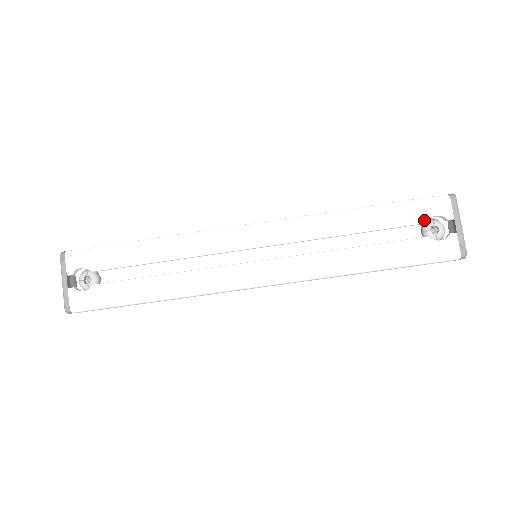
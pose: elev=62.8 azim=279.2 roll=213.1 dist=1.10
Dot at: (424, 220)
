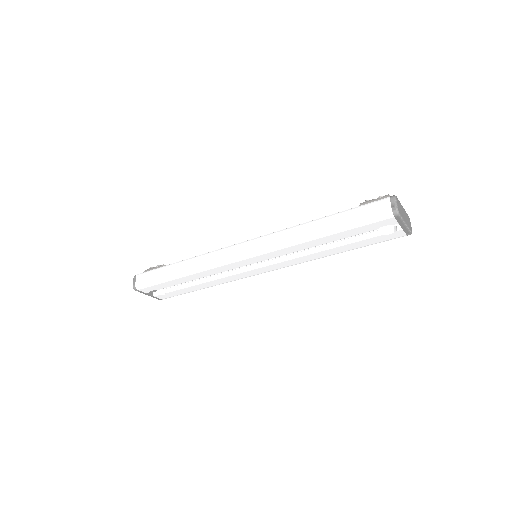
Dot at: occluded
